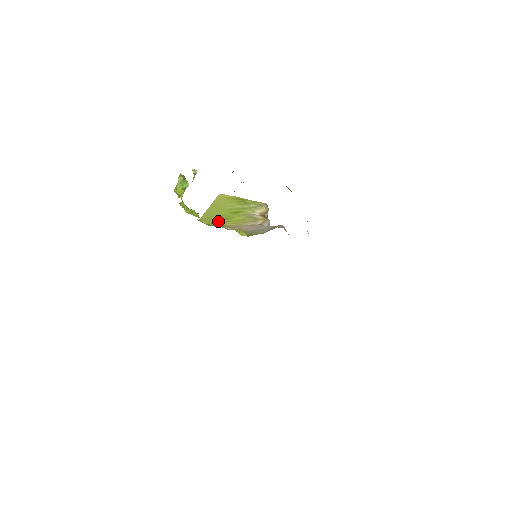
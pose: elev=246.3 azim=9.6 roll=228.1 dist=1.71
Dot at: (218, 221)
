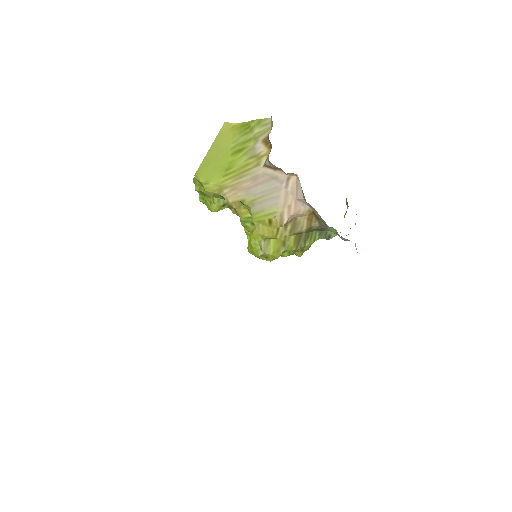
Dot at: (216, 176)
